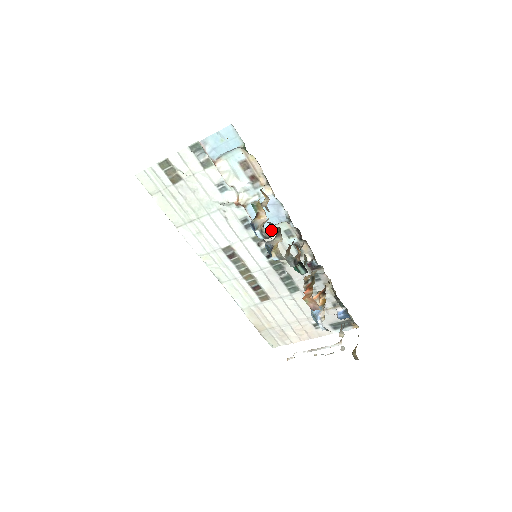
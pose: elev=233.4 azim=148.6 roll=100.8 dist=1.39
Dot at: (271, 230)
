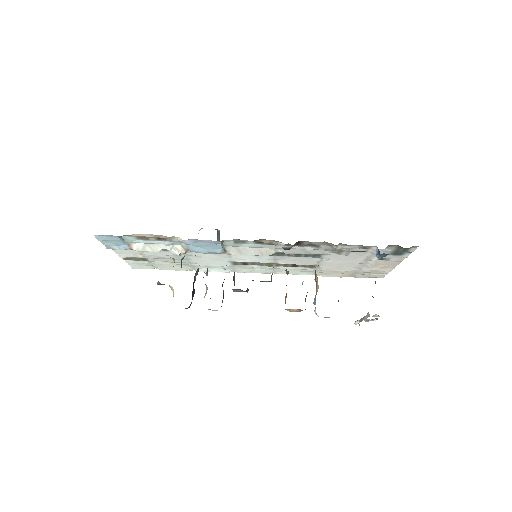
Dot at: (206, 274)
